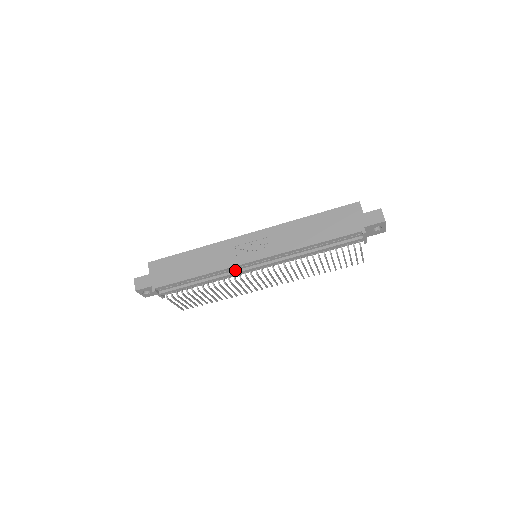
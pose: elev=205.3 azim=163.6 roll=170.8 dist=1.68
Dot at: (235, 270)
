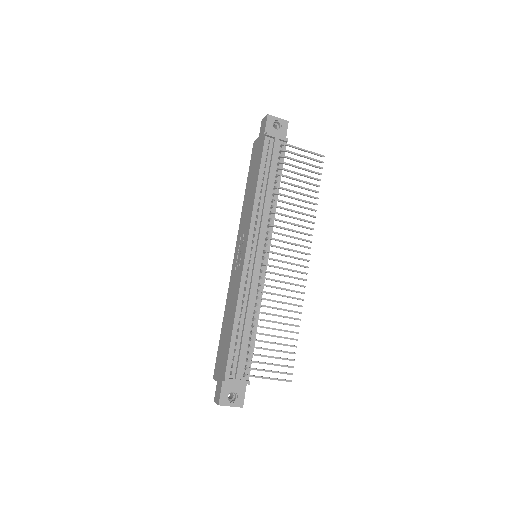
Dot at: (250, 279)
